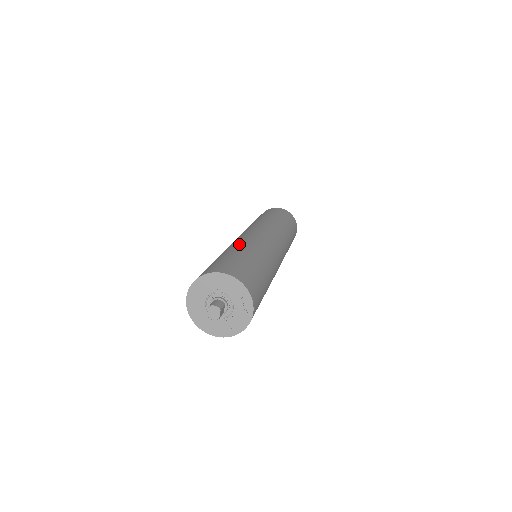
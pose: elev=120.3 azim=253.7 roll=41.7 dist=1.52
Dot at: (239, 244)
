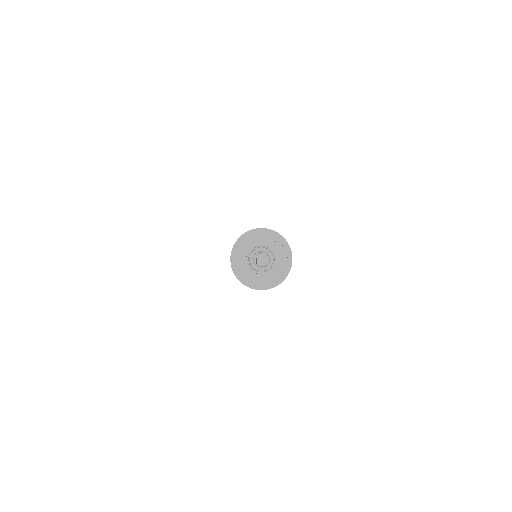
Dot at: occluded
